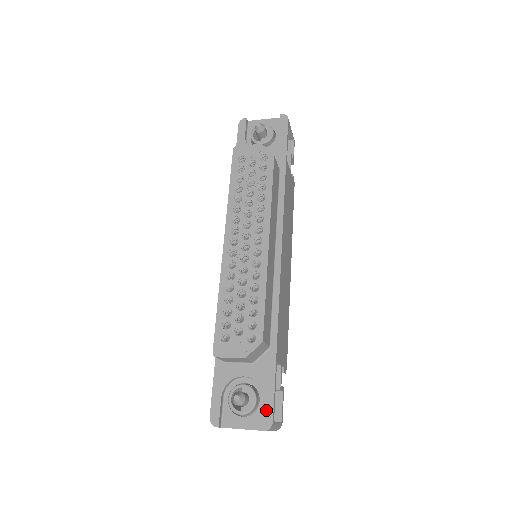
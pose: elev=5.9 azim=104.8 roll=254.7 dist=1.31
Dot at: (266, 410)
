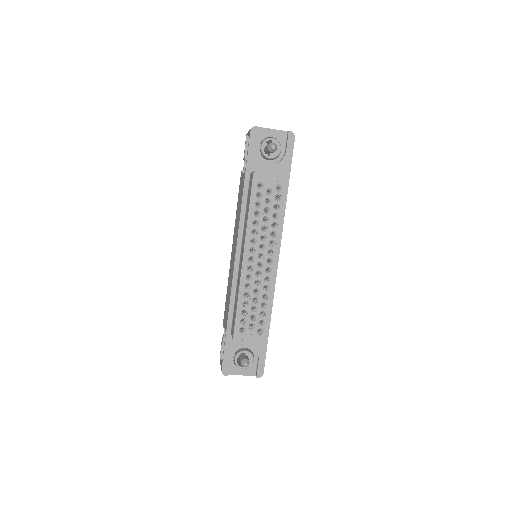
Dot at: (260, 366)
